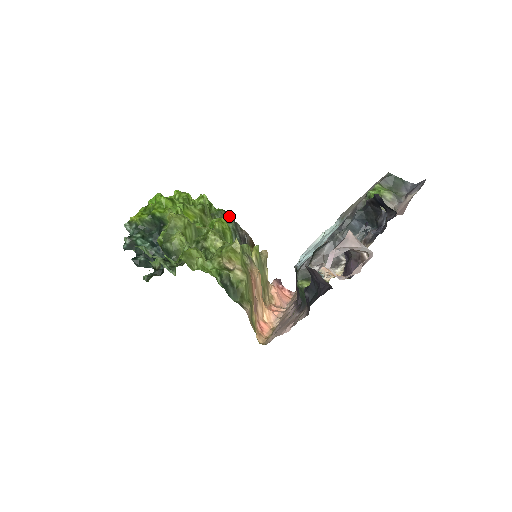
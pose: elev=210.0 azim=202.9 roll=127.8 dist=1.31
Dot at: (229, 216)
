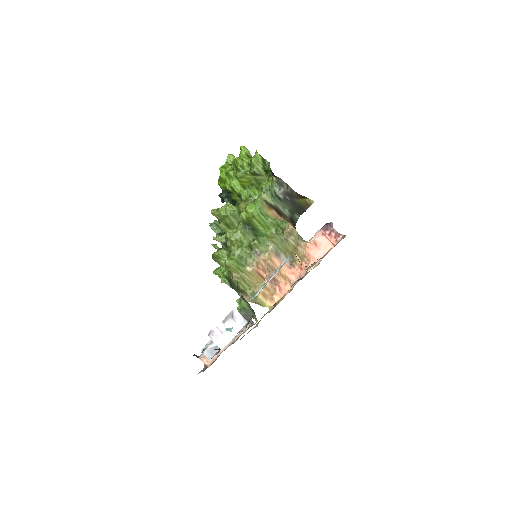
Dot at: (273, 178)
